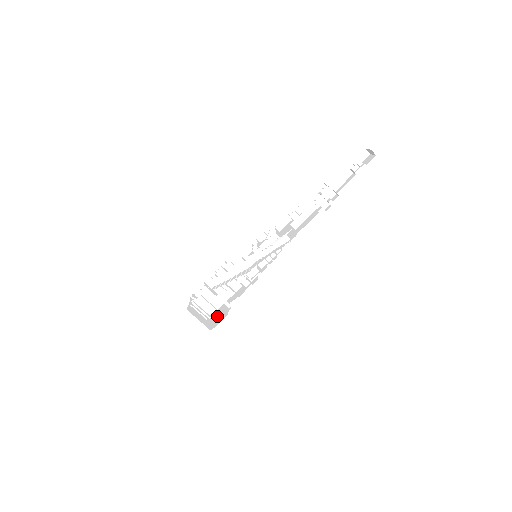
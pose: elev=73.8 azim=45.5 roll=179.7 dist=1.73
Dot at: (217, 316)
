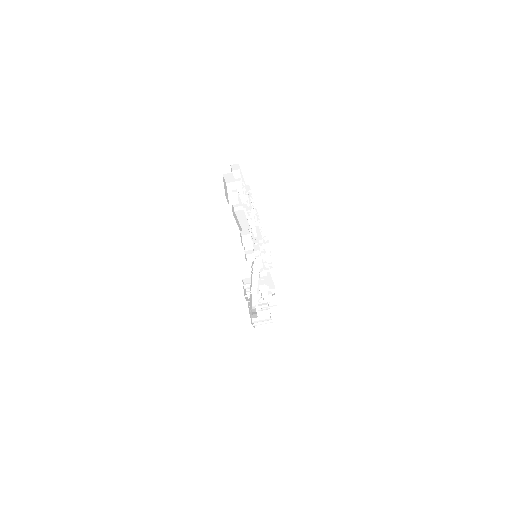
Dot at: occluded
